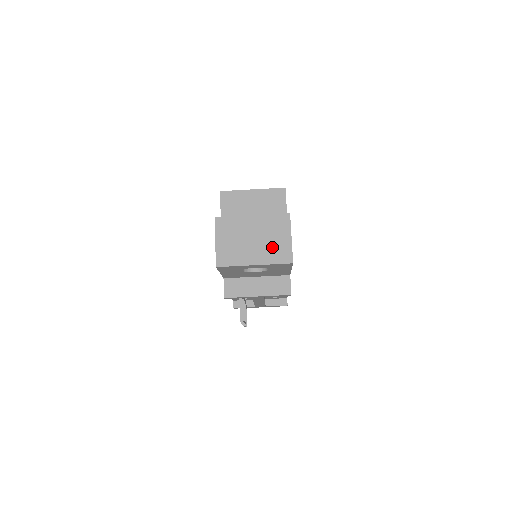
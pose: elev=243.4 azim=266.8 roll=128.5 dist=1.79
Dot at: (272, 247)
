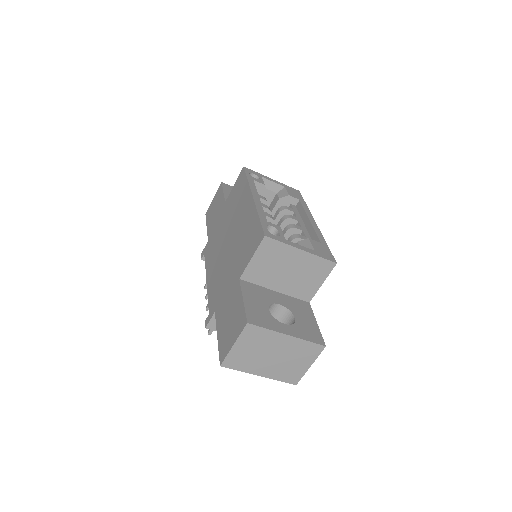
Dot at: (287, 368)
